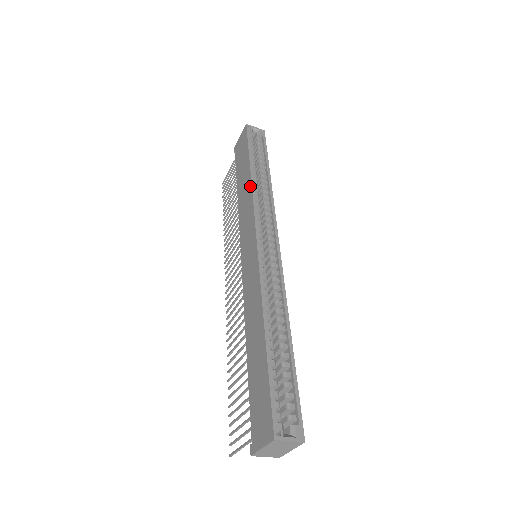
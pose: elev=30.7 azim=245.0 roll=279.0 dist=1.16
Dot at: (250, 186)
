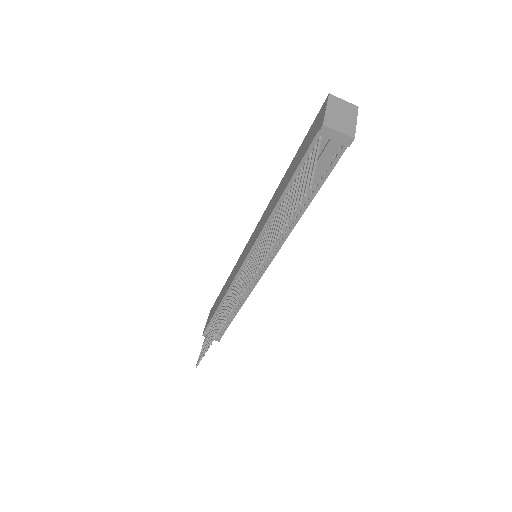
Dot at: (231, 273)
